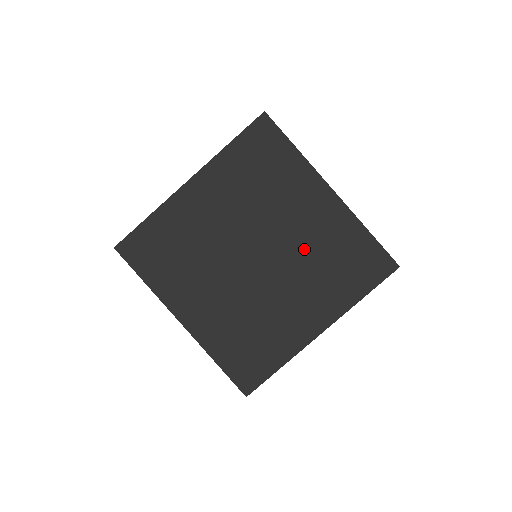
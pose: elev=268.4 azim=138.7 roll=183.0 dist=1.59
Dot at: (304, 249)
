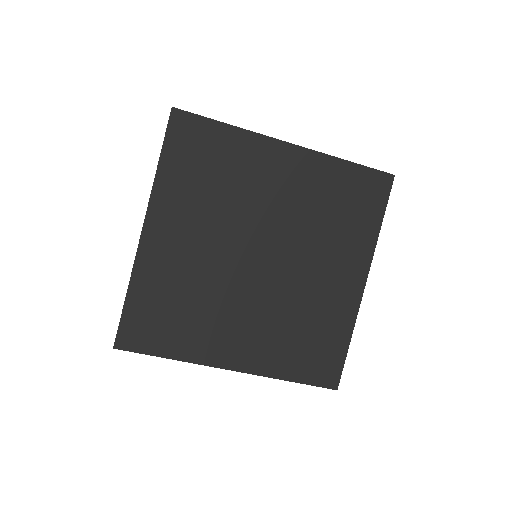
Dot at: (300, 218)
